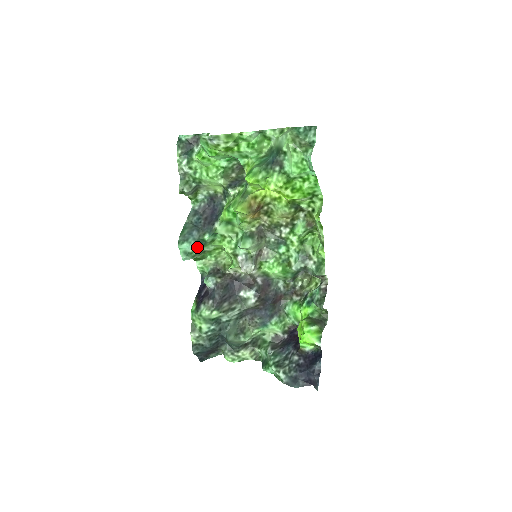
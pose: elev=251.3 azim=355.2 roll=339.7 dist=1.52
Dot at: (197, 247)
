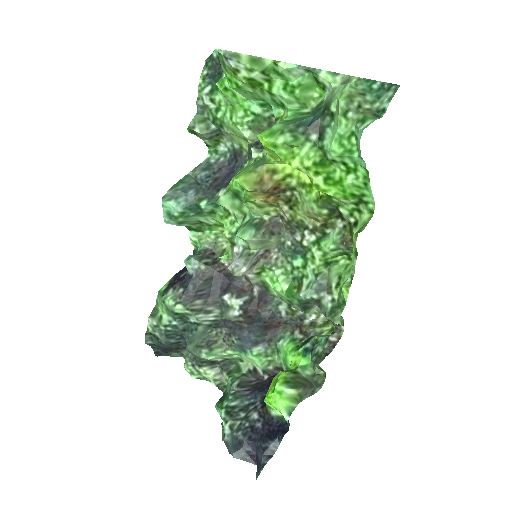
Dot at: (187, 212)
